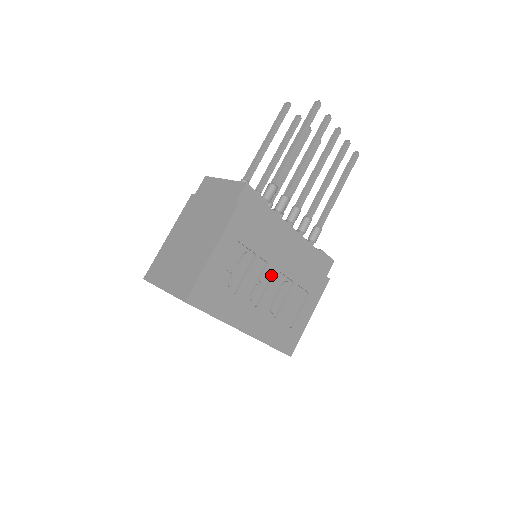
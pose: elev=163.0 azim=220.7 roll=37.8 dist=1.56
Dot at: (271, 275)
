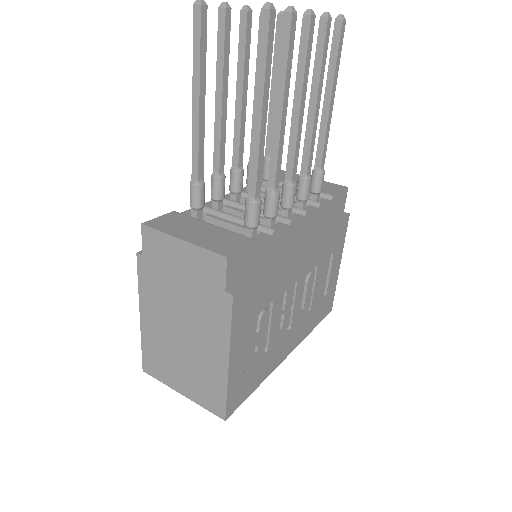
Dot at: (293, 289)
